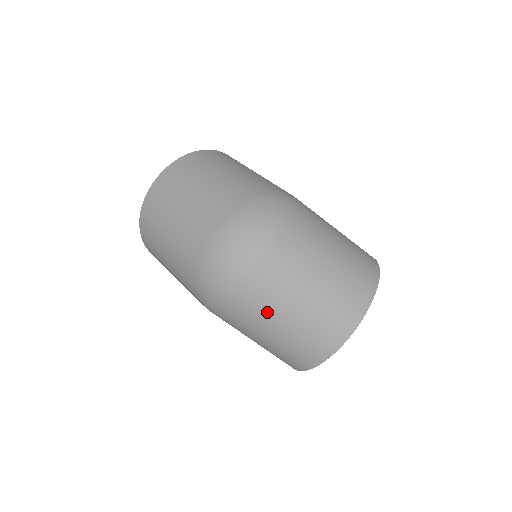
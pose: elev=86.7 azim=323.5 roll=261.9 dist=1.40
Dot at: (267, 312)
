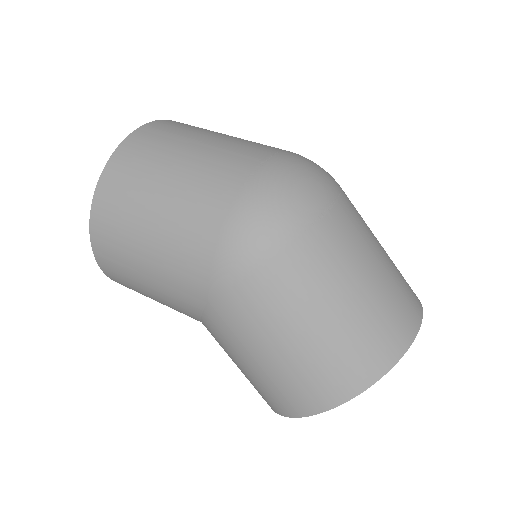
Dot at: (332, 273)
